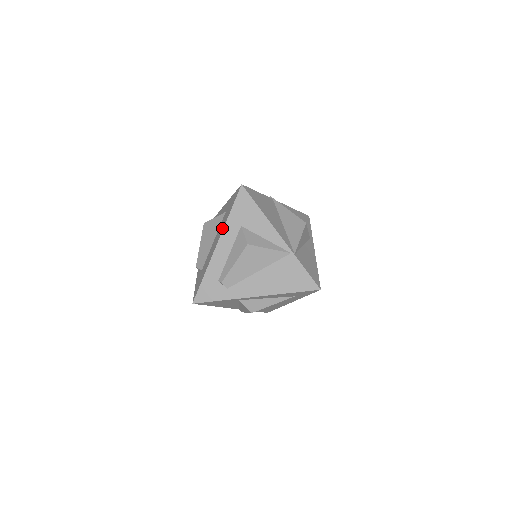
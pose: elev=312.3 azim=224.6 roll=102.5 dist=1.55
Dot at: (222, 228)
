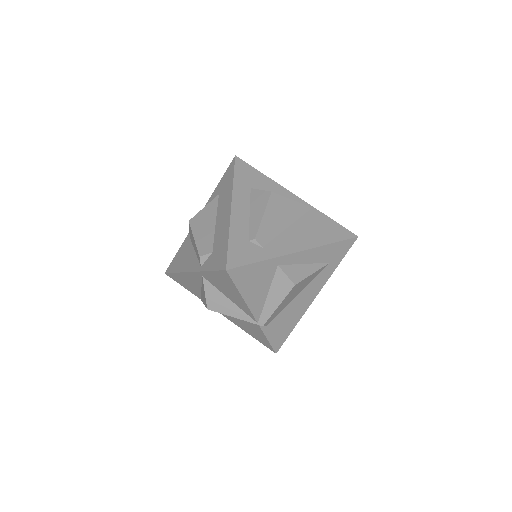
Dot at: (229, 194)
